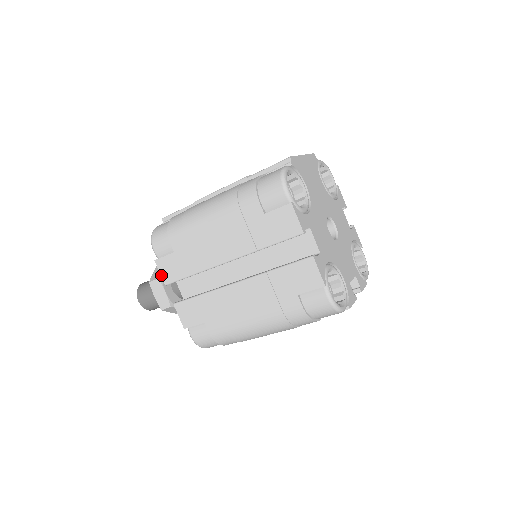
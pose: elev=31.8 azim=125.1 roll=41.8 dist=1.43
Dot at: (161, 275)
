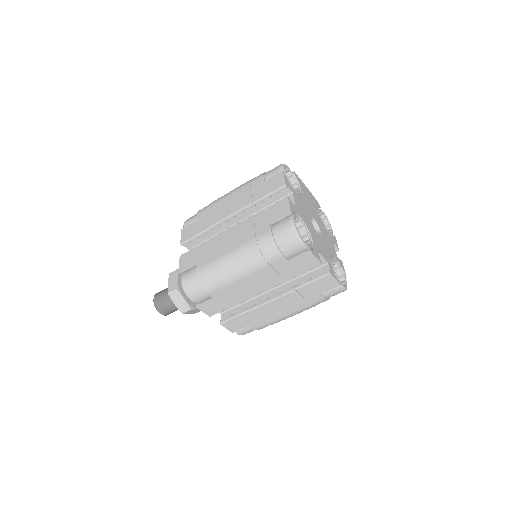
Dot at: (181, 238)
